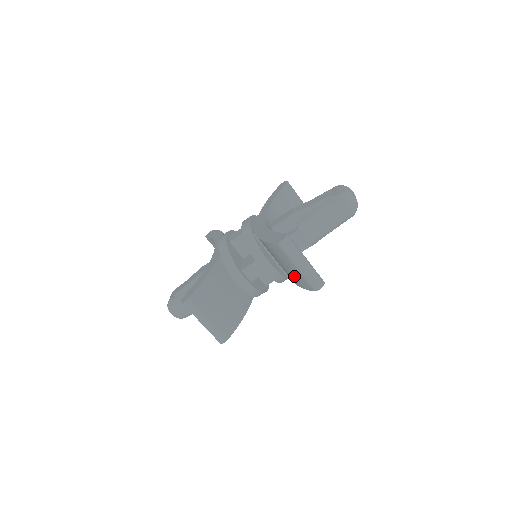
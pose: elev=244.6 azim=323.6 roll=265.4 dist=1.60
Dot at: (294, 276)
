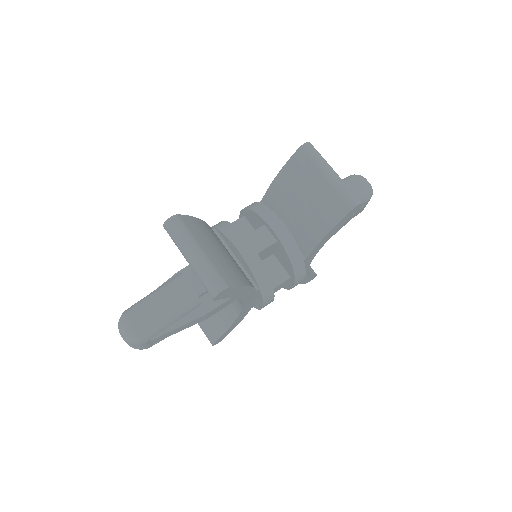
Dot at: (320, 207)
